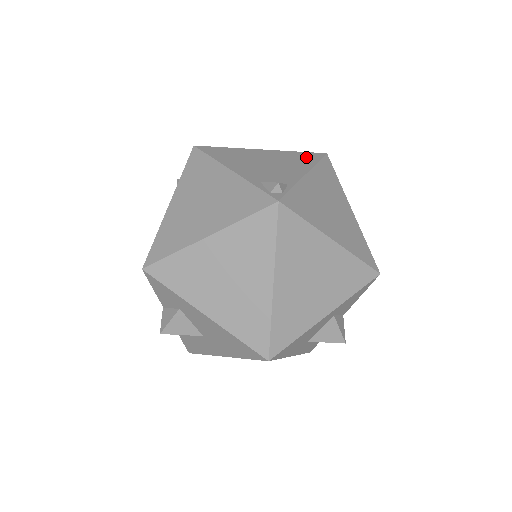
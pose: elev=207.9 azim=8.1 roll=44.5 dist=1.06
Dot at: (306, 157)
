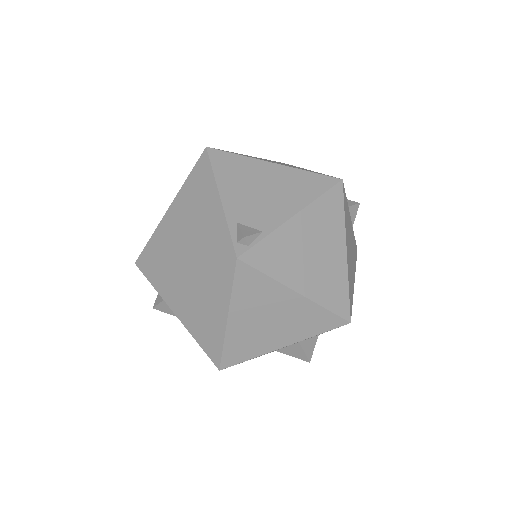
Dot at: (313, 184)
